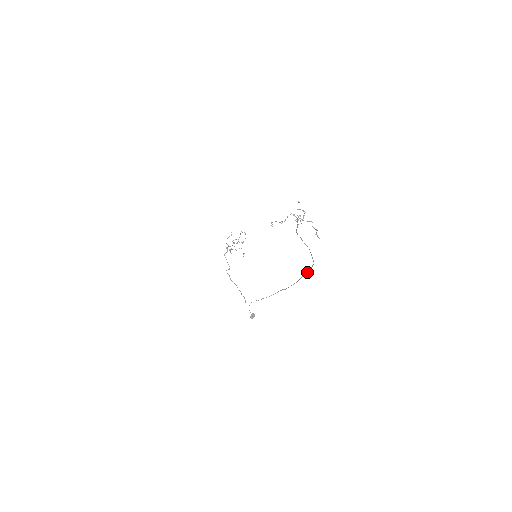
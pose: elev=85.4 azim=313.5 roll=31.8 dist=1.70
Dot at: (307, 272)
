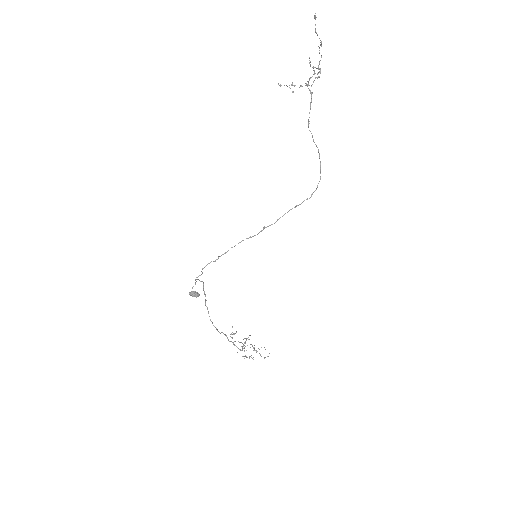
Dot at: (307, 198)
